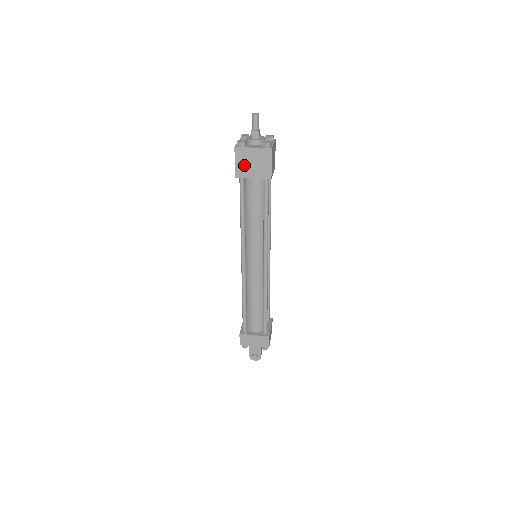
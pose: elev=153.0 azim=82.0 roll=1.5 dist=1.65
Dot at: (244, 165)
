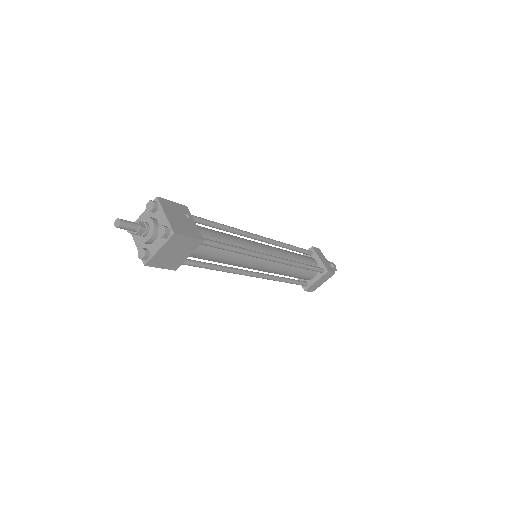
Dot at: occluded
